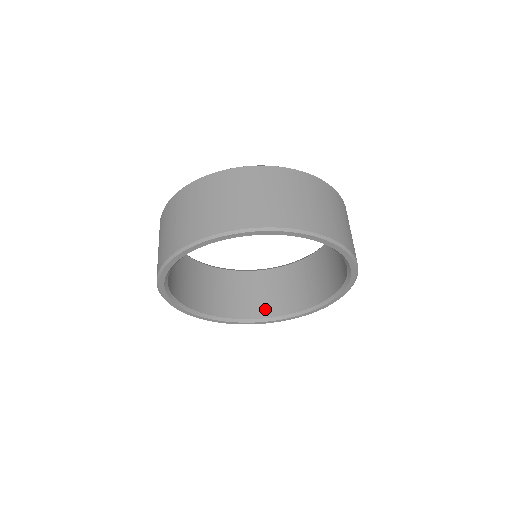
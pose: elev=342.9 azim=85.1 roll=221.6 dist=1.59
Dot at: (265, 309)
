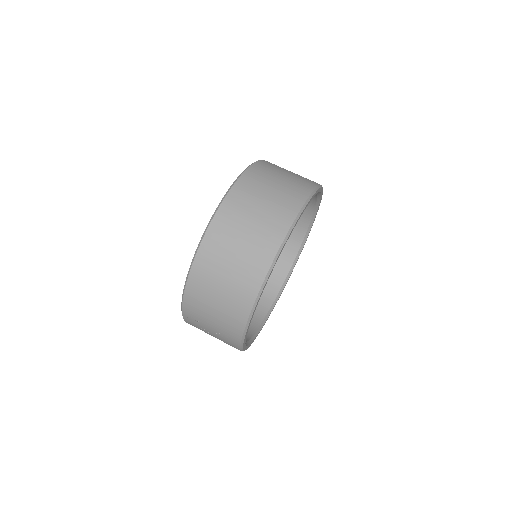
Dot at: (272, 287)
